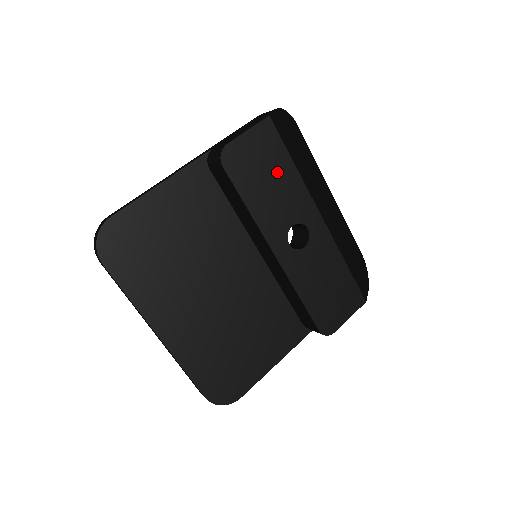
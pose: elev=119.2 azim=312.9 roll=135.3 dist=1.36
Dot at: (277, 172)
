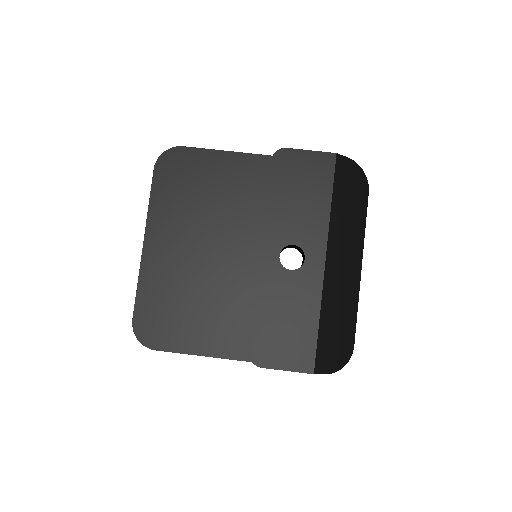
Dot at: (312, 196)
